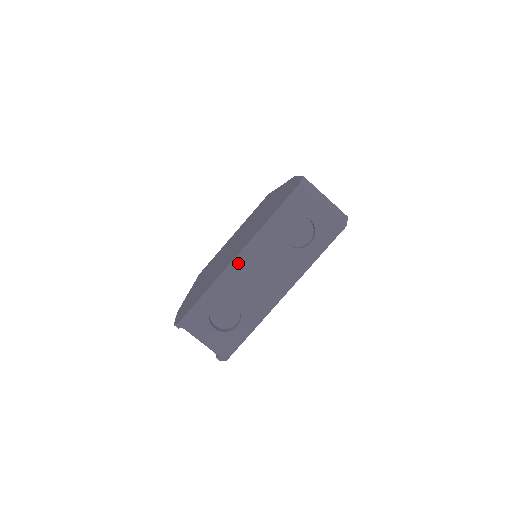
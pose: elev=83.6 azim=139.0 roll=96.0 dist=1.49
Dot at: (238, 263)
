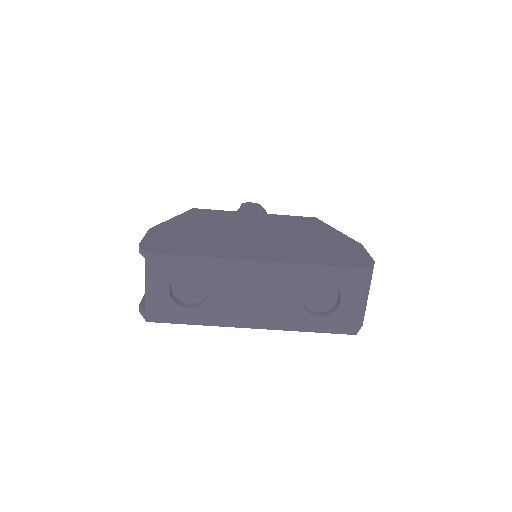
Dot at: (251, 266)
